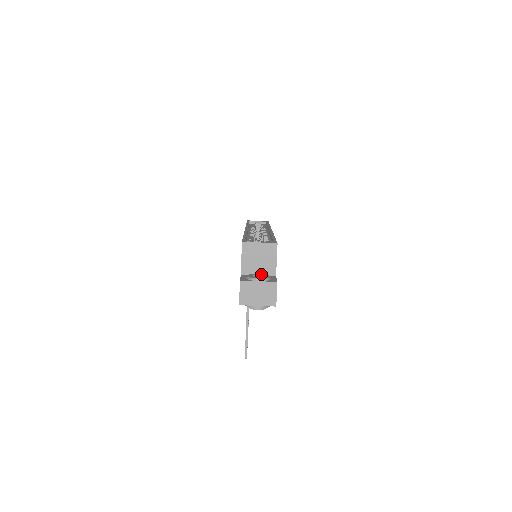
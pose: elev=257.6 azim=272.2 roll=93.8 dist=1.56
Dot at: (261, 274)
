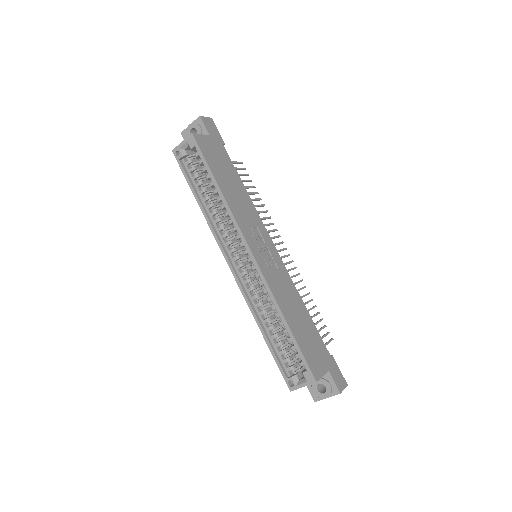
Dot at: (319, 381)
